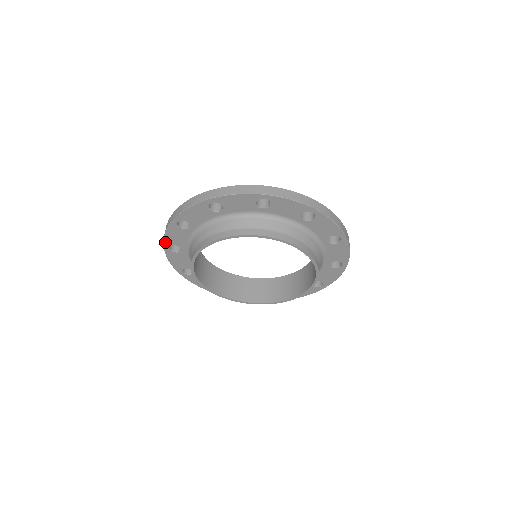
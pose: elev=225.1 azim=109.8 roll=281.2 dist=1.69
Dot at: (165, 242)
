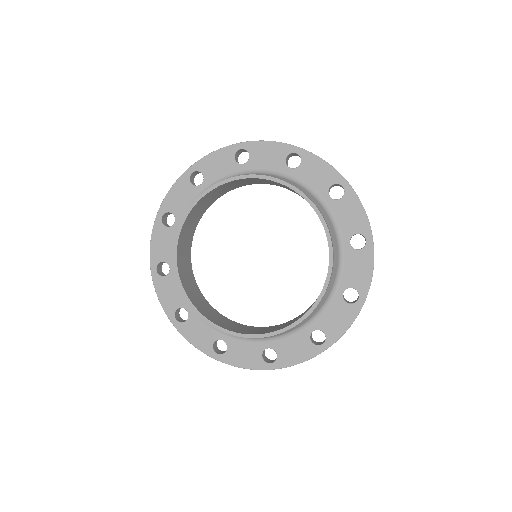
Dot at: (167, 312)
